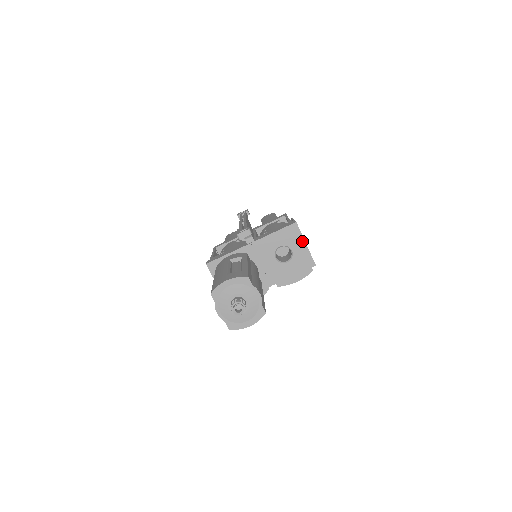
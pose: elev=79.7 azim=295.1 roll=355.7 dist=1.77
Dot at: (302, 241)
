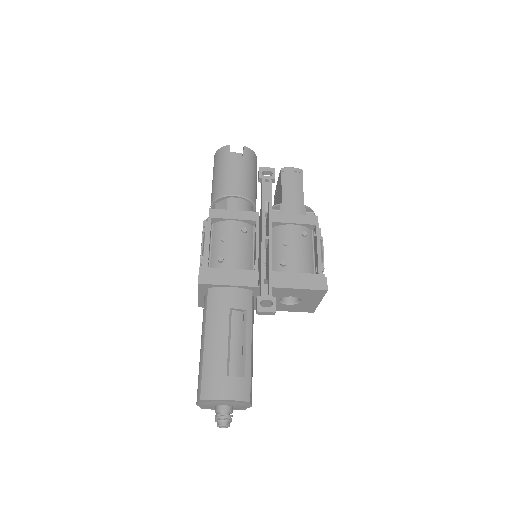
Dot at: (318, 300)
